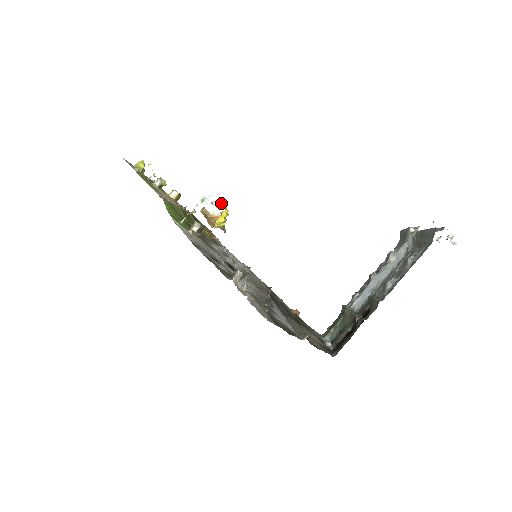
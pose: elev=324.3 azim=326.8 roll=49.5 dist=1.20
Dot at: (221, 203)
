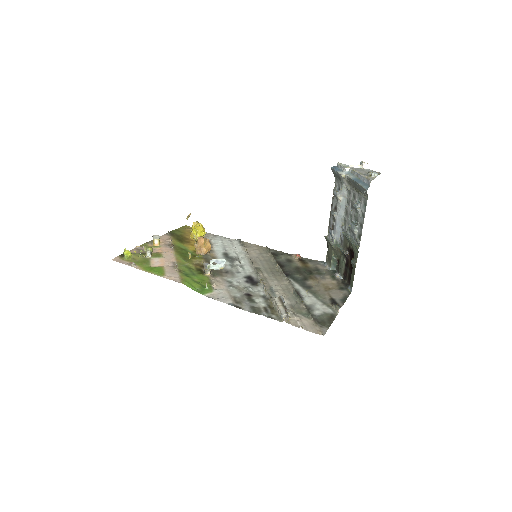
Dot at: (221, 259)
